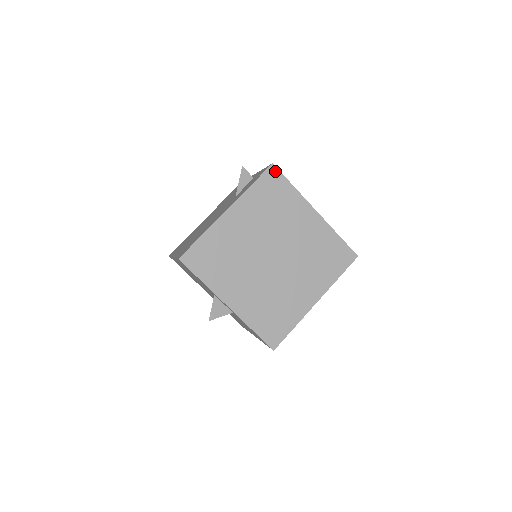
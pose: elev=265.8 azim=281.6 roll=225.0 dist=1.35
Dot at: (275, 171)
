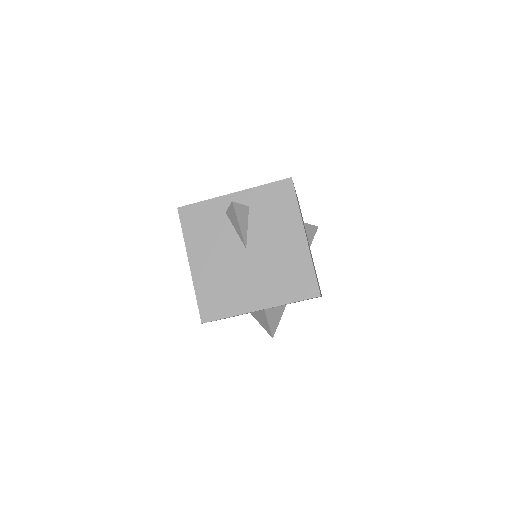
Dot at: occluded
